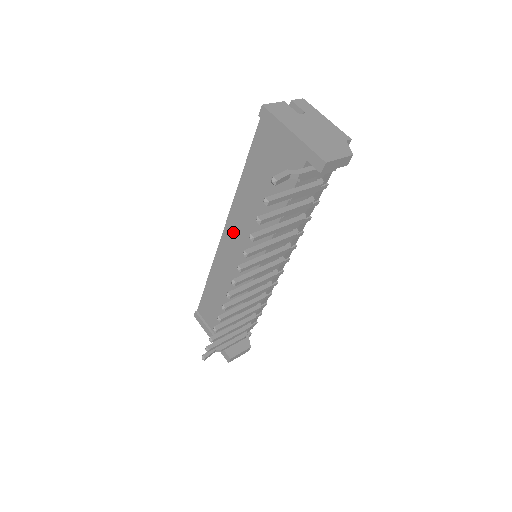
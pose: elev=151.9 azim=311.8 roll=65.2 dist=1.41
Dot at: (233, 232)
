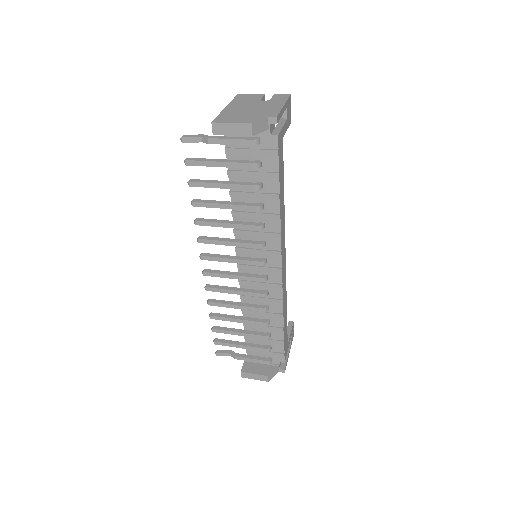
Dot at: occluded
